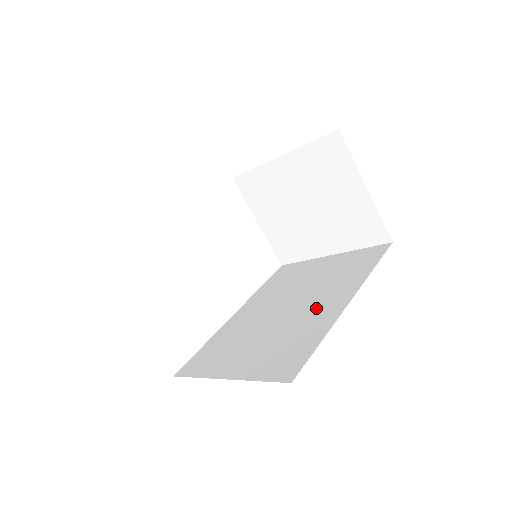
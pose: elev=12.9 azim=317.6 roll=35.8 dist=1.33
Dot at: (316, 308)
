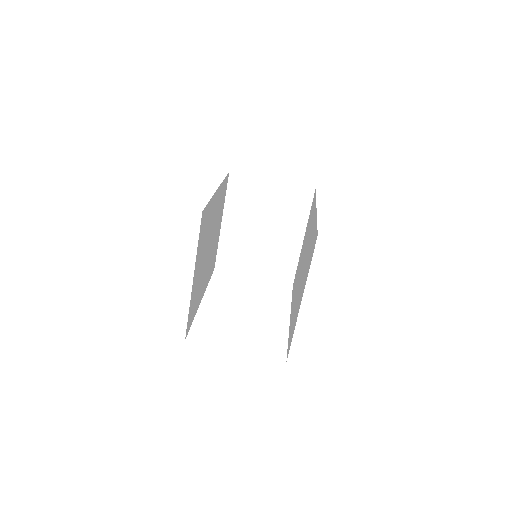
Dot at: occluded
